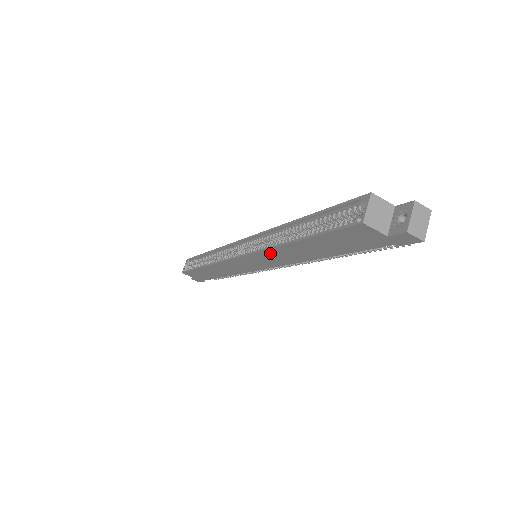
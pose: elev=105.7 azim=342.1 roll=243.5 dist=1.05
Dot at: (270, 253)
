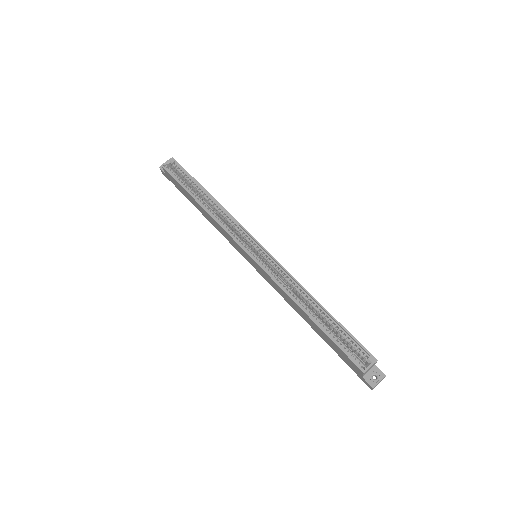
Dot at: (281, 290)
